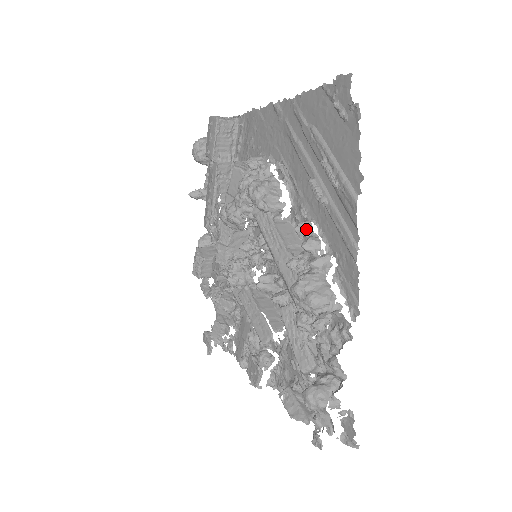
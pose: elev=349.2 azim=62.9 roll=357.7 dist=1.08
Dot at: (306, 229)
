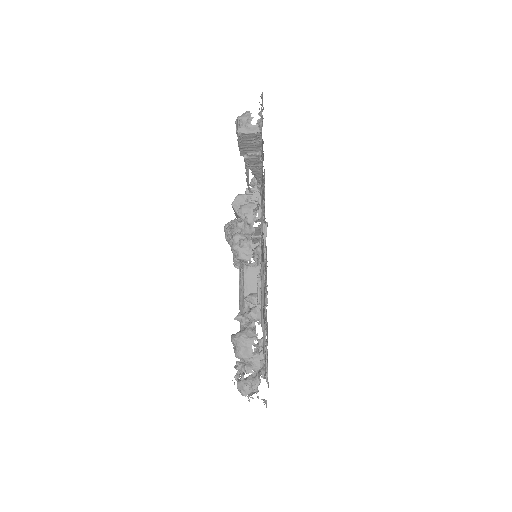
Dot at: (252, 303)
